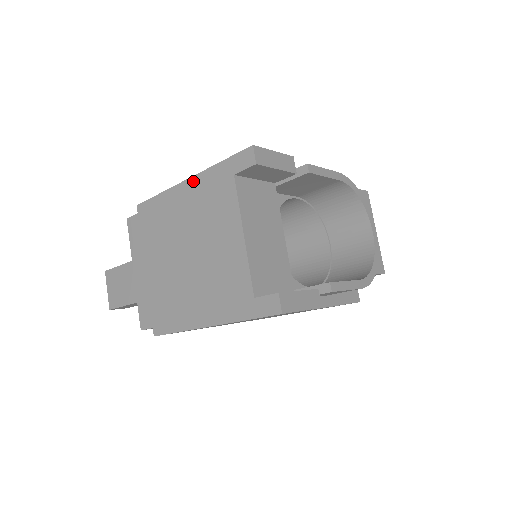
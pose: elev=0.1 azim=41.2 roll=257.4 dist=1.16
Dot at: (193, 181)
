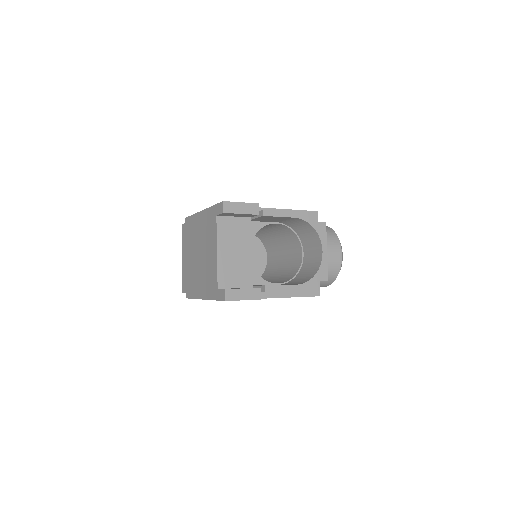
Dot at: (204, 213)
